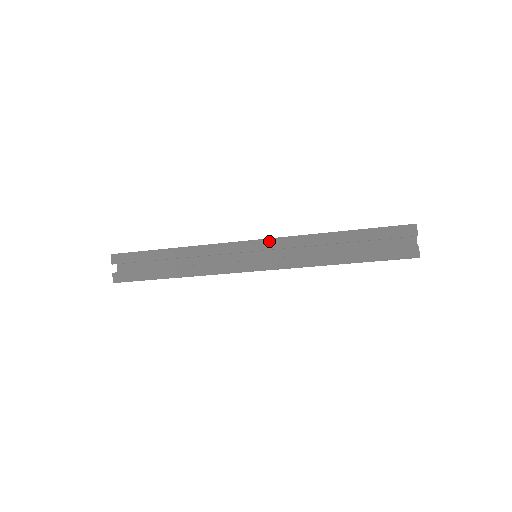
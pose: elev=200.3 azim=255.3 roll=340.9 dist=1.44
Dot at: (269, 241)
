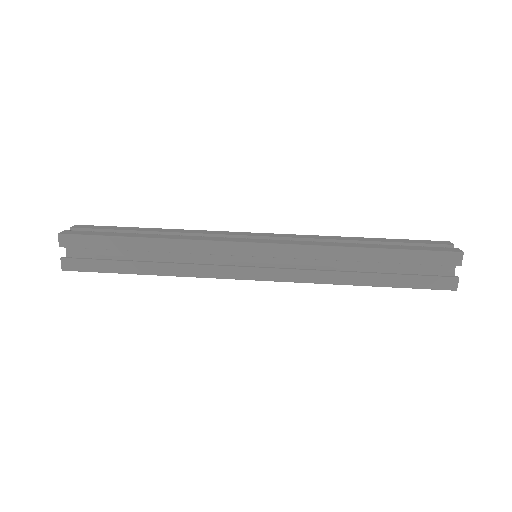
Dot at: (277, 281)
